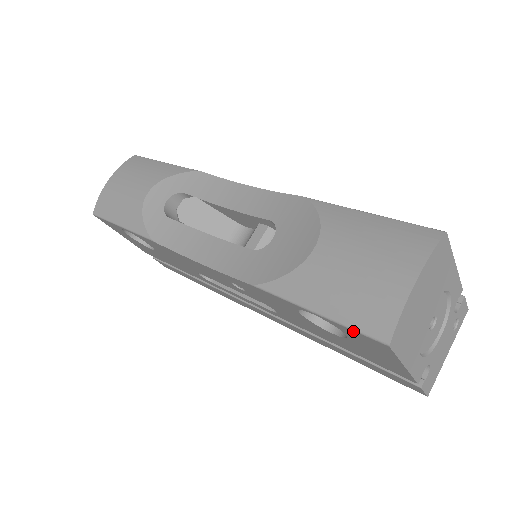
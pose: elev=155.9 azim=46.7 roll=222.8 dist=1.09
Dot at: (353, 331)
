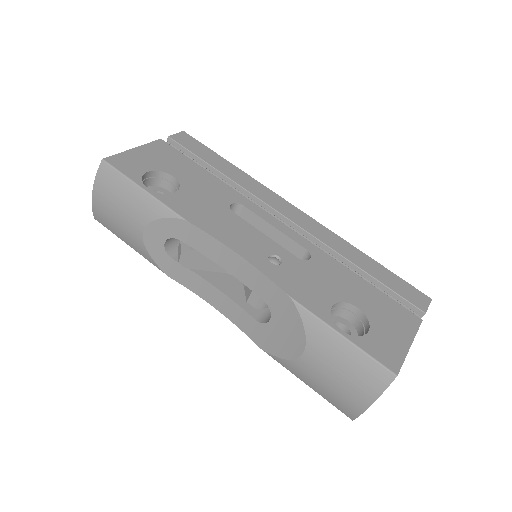
Dot at: (332, 402)
